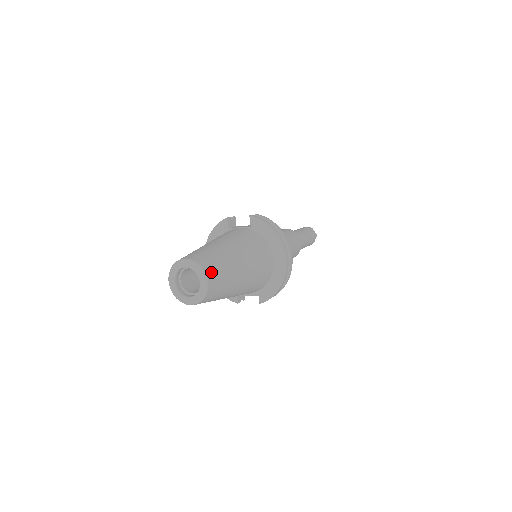
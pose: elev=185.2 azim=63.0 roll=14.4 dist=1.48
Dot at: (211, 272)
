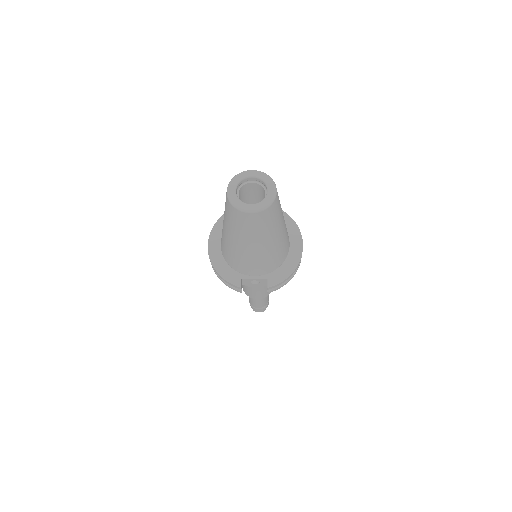
Dot at: occluded
